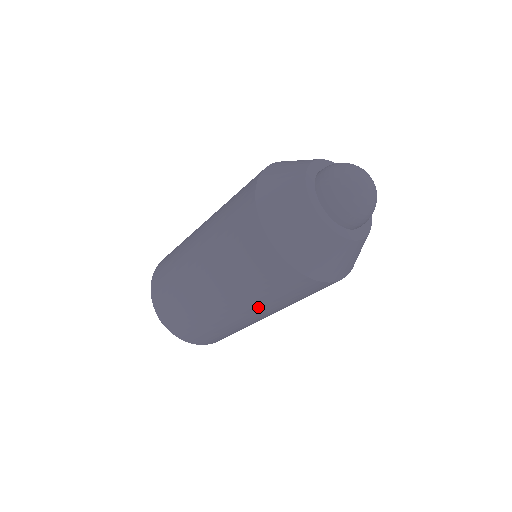
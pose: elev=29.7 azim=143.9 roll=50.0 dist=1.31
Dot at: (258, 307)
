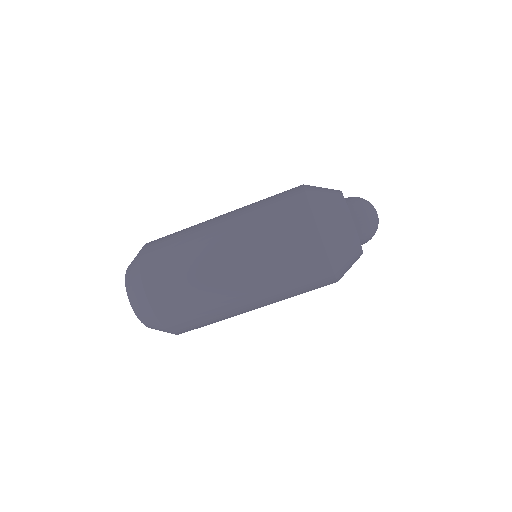
Dot at: (265, 285)
